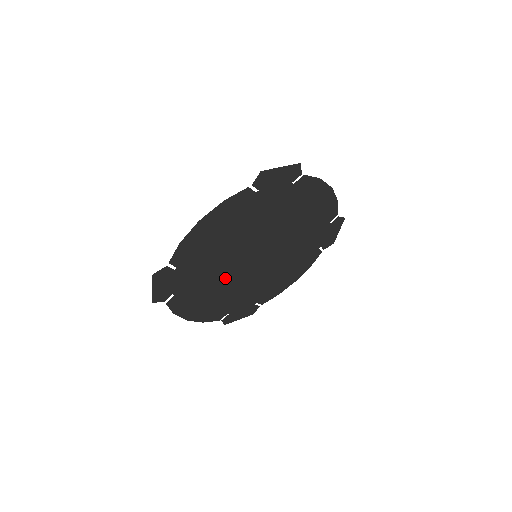
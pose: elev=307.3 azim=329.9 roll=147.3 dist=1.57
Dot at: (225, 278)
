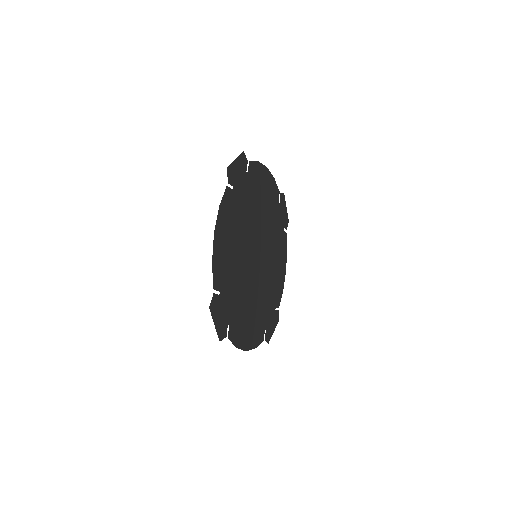
Dot at: (249, 289)
